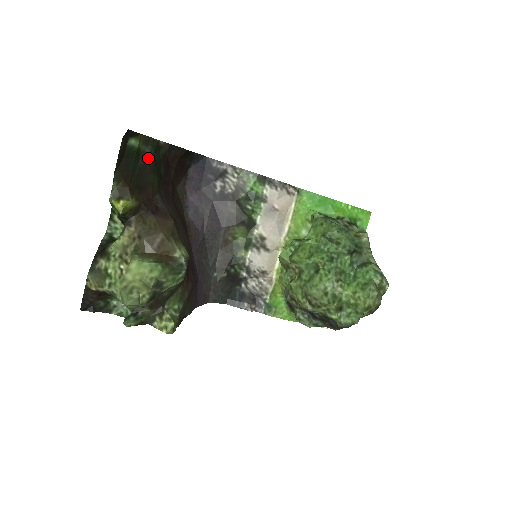
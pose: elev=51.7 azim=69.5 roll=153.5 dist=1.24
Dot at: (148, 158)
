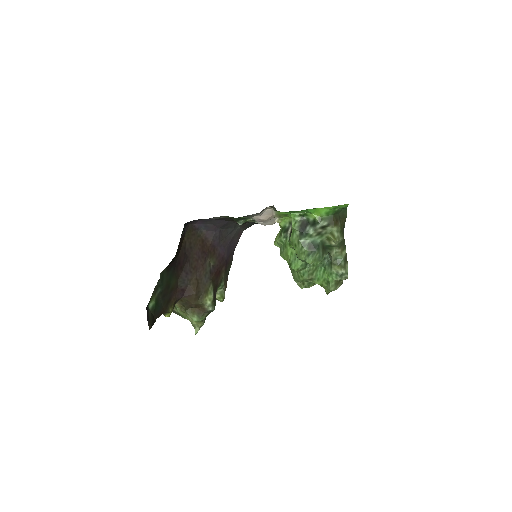
Dot at: (162, 291)
